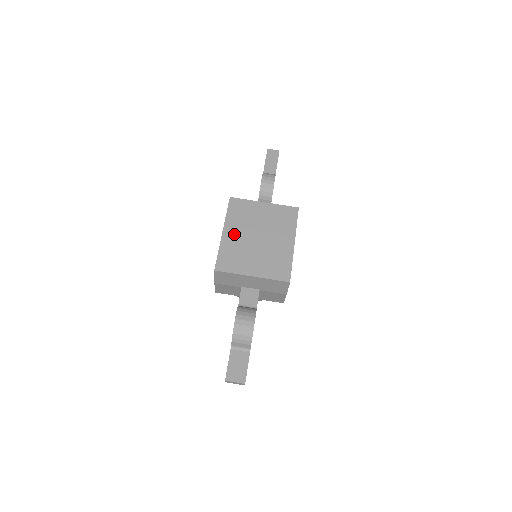
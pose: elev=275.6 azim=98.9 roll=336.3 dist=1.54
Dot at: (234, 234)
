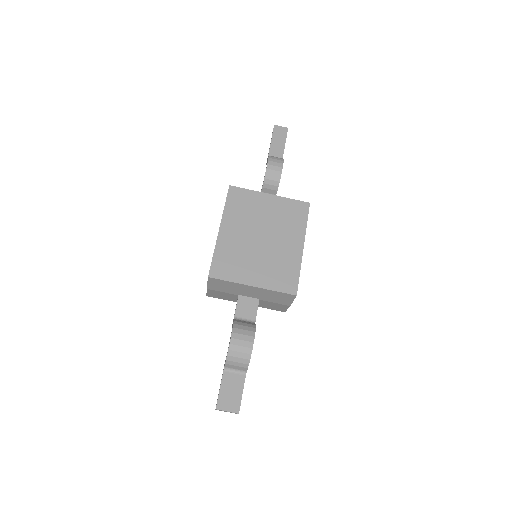
Dot at: (233, 232)
